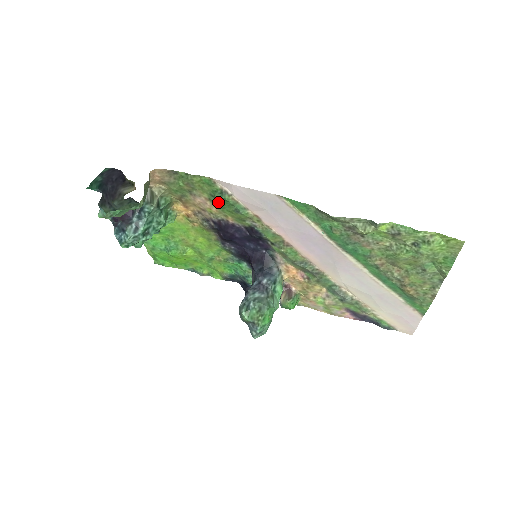
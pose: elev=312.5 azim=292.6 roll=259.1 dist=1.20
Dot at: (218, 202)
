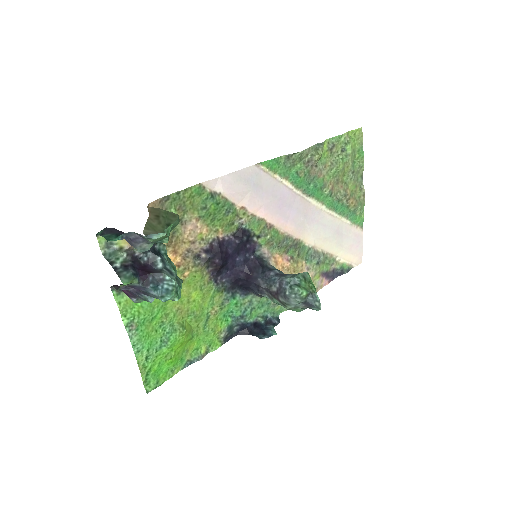
Dot at: (209, 214)
